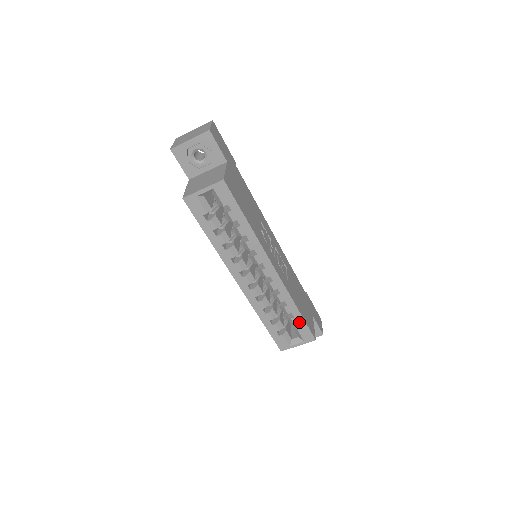
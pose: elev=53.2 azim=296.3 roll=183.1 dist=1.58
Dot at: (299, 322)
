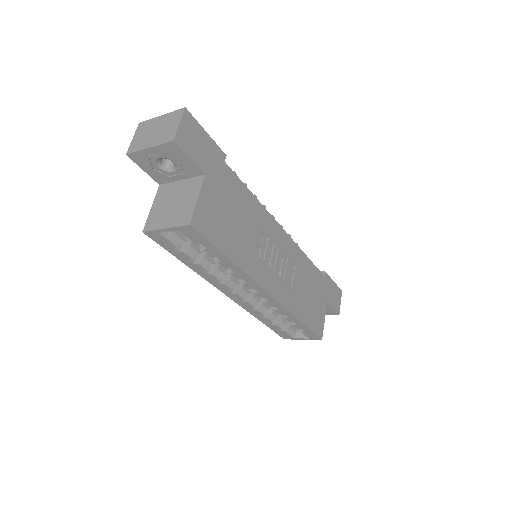
Dot at: (302, 328)
